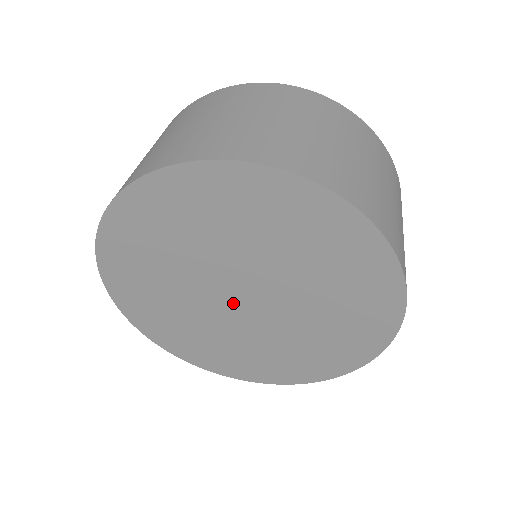
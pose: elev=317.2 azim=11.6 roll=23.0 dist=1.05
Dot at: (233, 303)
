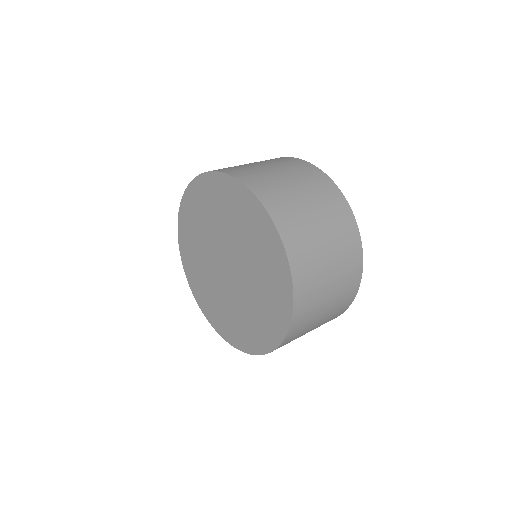
Dot at: (223, 269)
